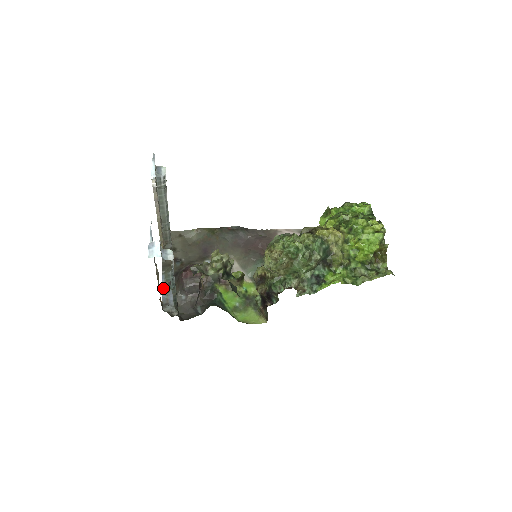
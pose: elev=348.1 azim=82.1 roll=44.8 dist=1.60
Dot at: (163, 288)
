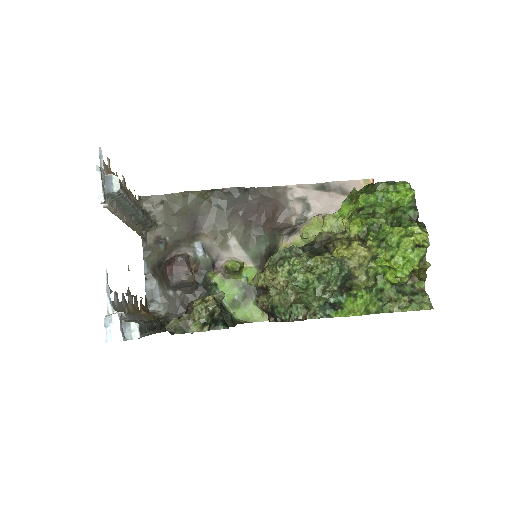
Dot at: (146, 279)
